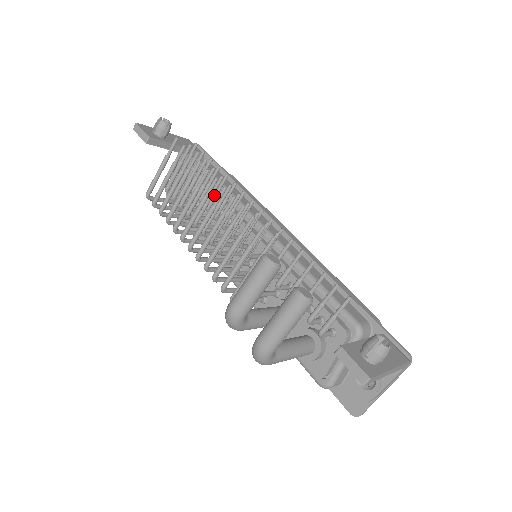
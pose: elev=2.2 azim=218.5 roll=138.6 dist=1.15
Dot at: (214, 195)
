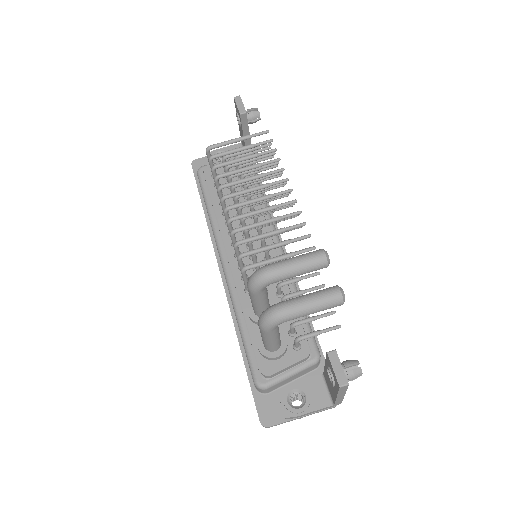
Dot at: occluded
